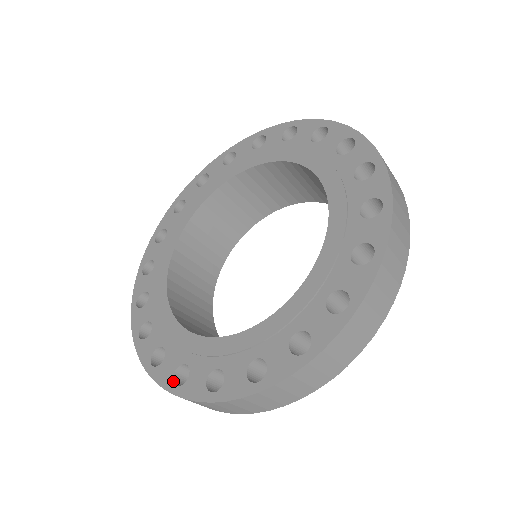
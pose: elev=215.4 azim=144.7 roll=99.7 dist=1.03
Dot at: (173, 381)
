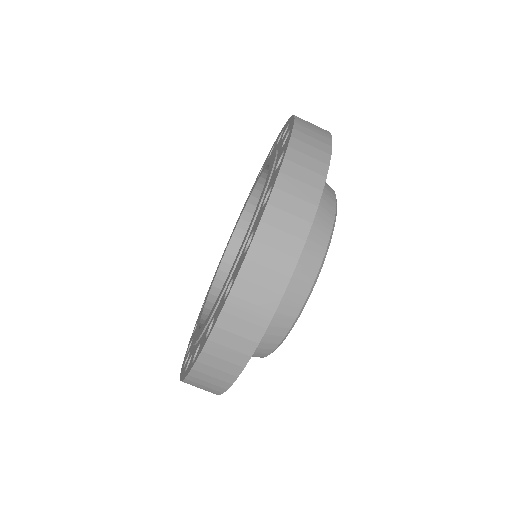
Dot at: (247, 249)
